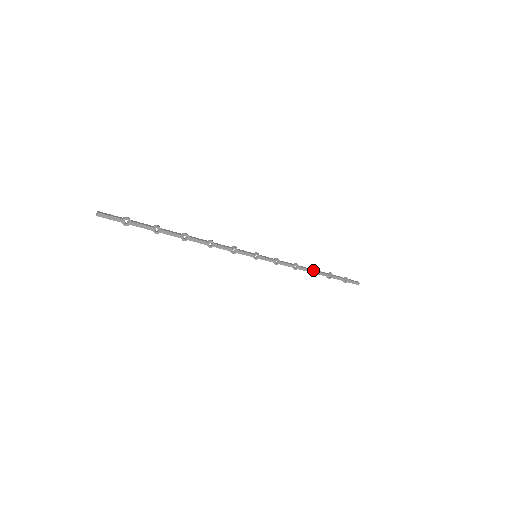
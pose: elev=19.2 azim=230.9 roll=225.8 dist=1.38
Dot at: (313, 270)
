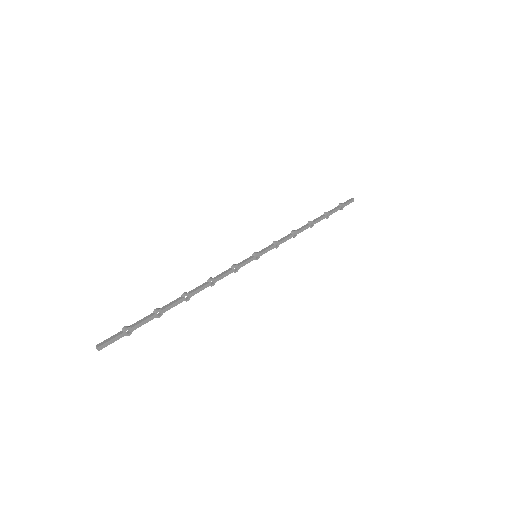
Dot at: (310, 224)
